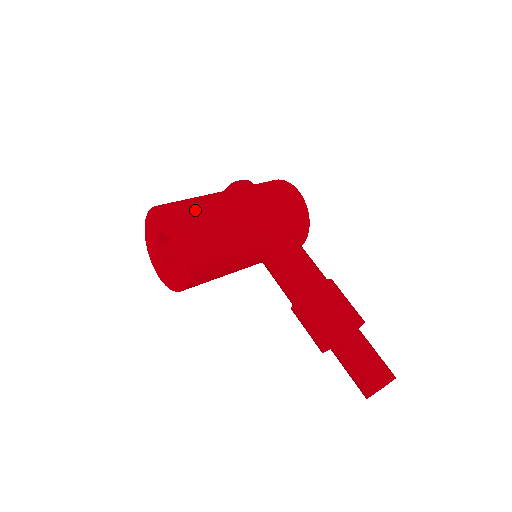
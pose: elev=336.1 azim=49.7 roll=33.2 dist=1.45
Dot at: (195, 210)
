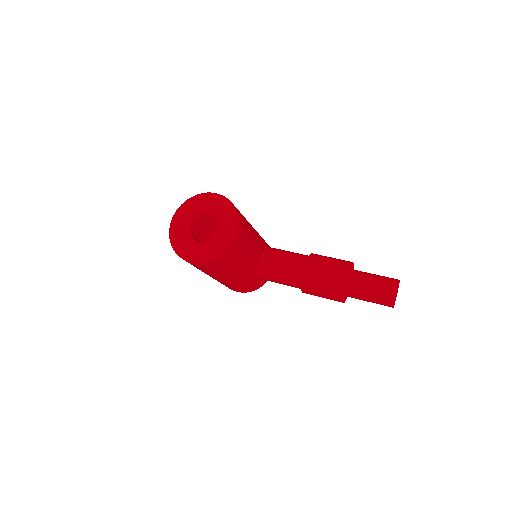
Dot at: occluded
